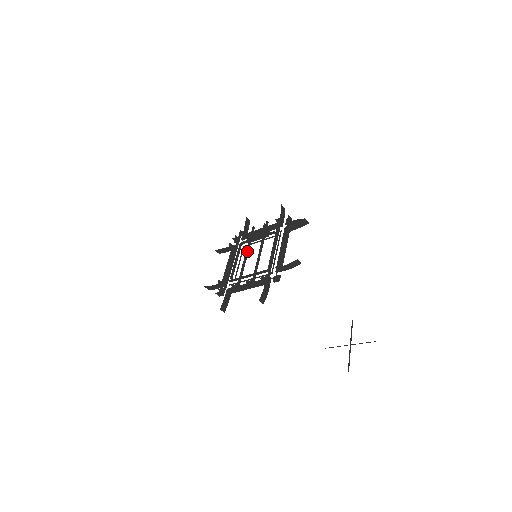
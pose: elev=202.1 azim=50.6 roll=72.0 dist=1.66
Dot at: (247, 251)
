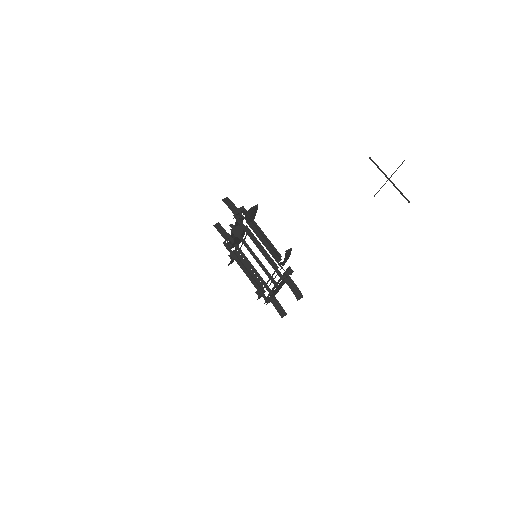
Dot at: (246, 260)
